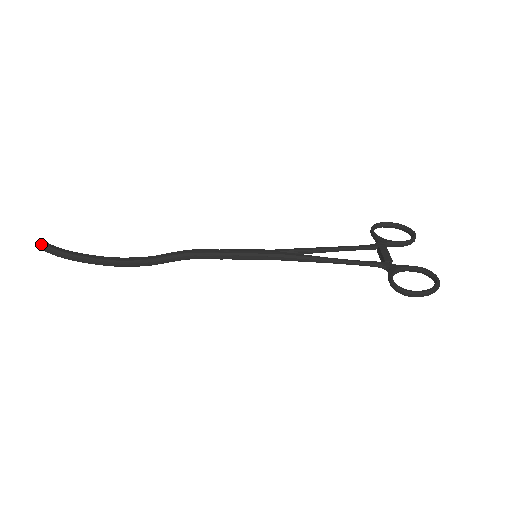
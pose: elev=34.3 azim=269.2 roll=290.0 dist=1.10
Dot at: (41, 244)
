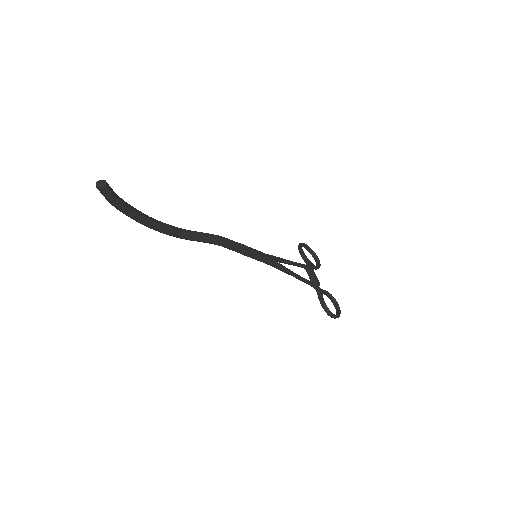
Dot at: (106, 185)
